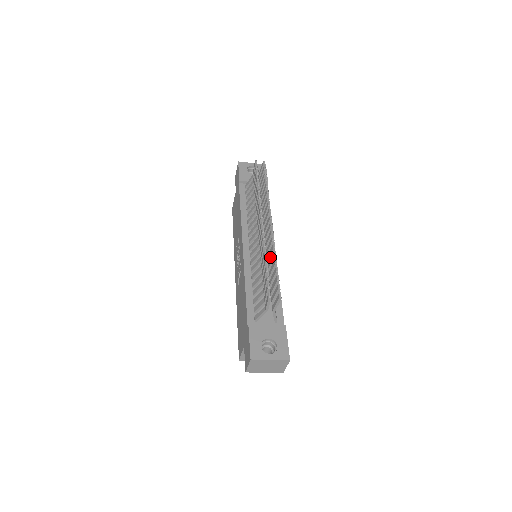
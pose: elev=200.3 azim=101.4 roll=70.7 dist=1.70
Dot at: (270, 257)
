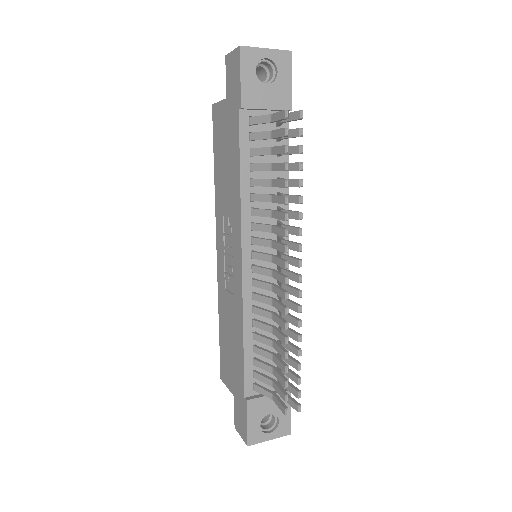
Dot at: (288, 320)
